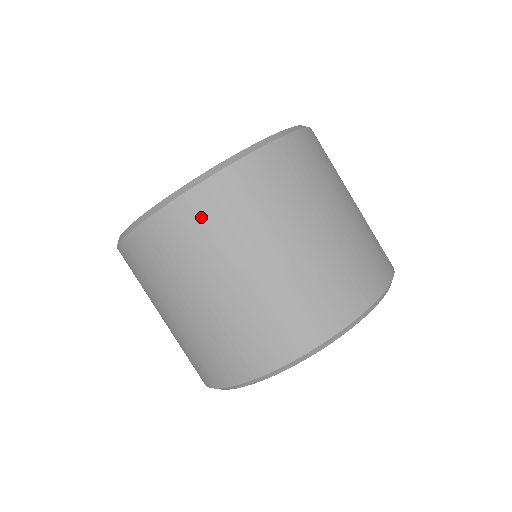
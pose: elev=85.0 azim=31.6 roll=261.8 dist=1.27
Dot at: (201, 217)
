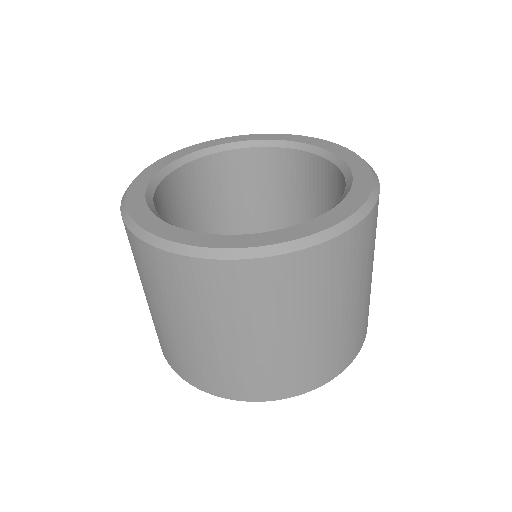
Dot at: (136, 253)
